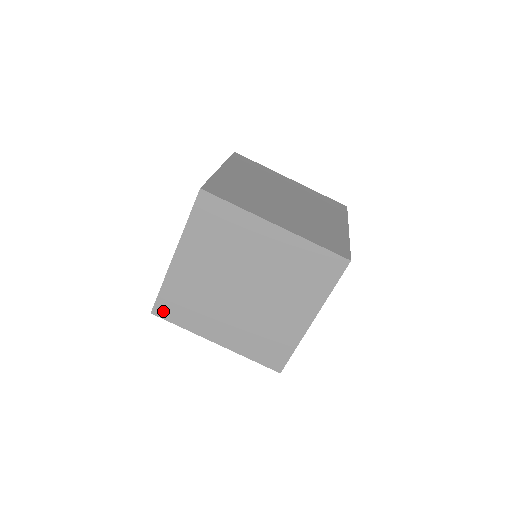
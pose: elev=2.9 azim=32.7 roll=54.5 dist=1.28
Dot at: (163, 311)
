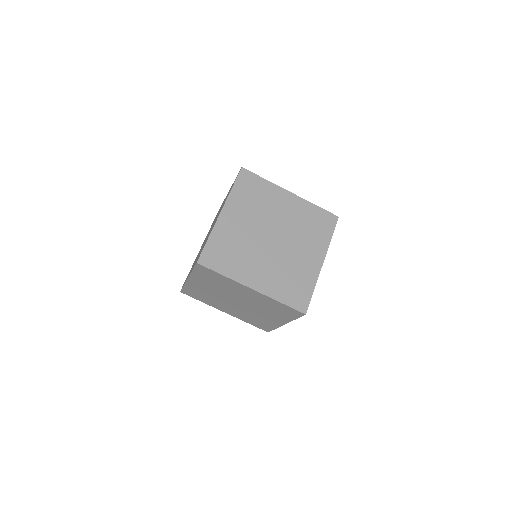
Dot at: (208, 260)
